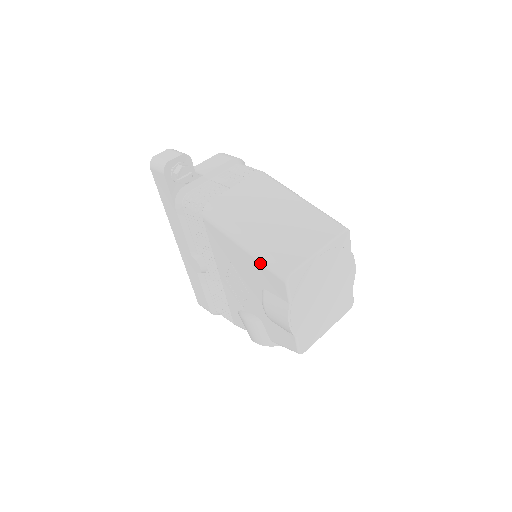
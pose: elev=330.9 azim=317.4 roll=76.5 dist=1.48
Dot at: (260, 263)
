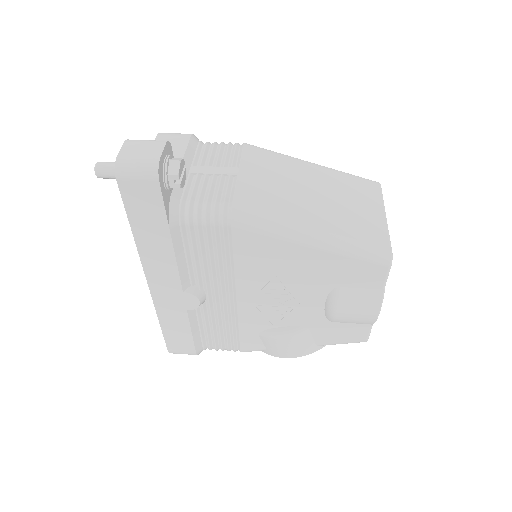
Dot at: (347, 256)
